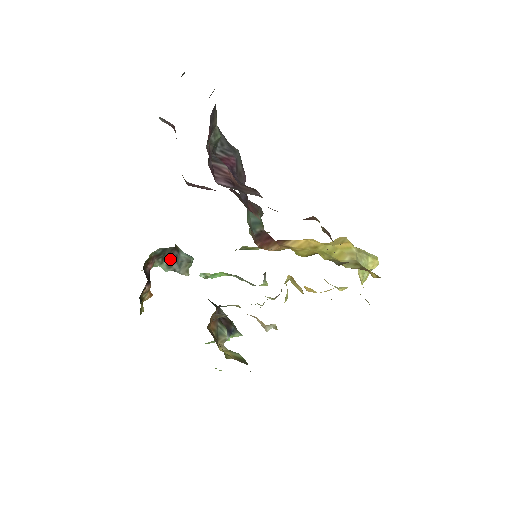
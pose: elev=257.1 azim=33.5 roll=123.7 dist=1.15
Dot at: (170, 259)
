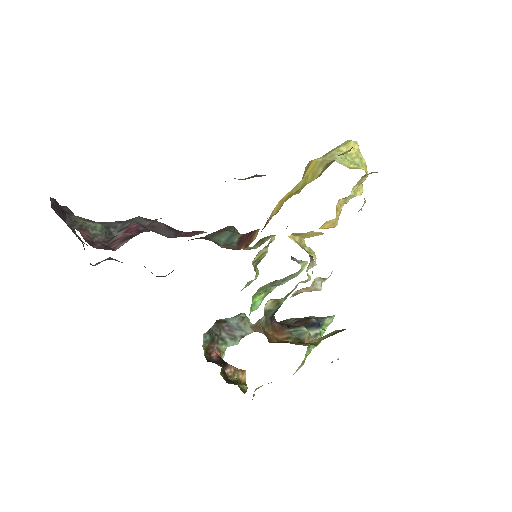
Dot at: (227, 333)
